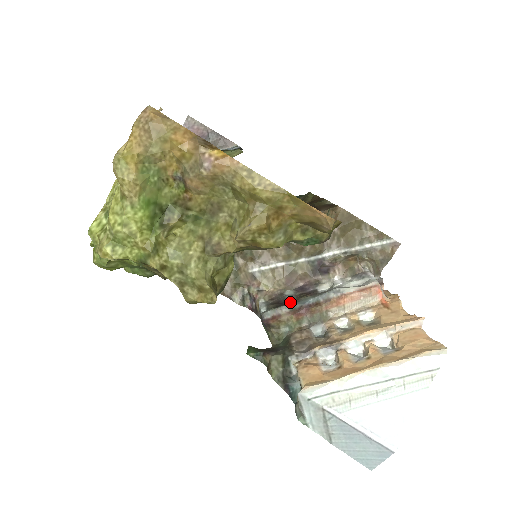
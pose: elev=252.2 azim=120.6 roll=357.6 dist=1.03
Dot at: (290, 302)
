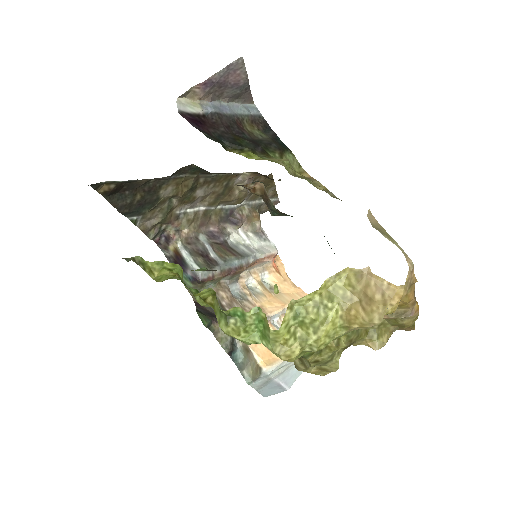
Dot at: (214, 257)
